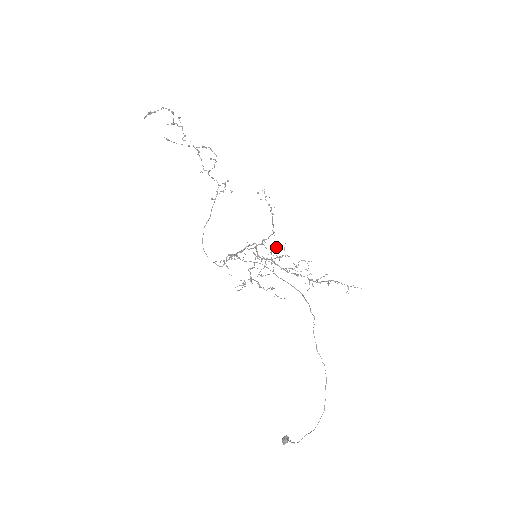
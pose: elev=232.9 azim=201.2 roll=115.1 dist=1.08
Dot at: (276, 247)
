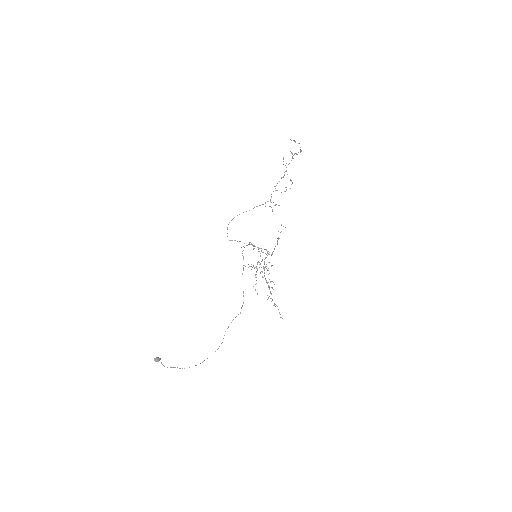
Dot at: occluded
